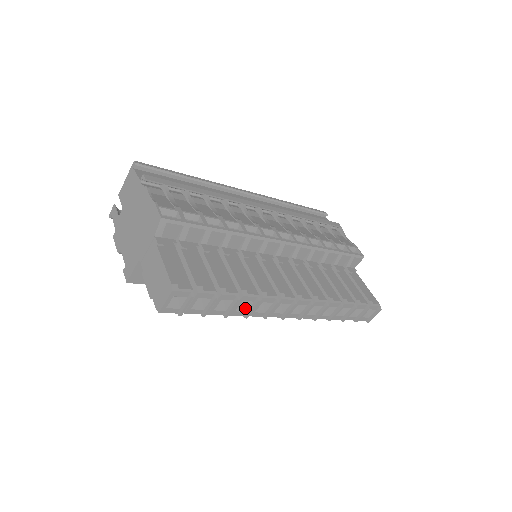
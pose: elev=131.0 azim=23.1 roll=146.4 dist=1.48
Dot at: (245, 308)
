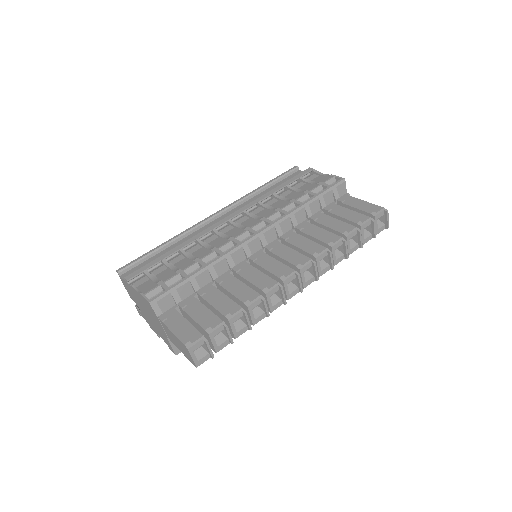
Dot at: (262, 310)
